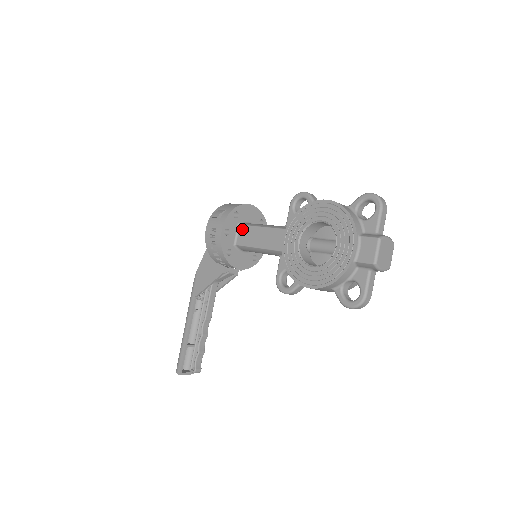
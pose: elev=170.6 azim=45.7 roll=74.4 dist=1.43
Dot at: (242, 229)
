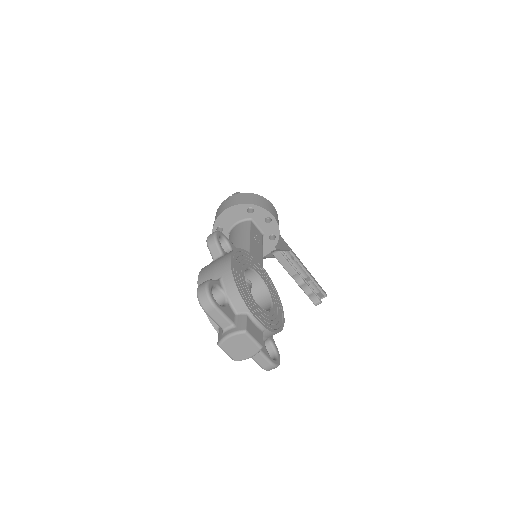
Dot at: occluded
